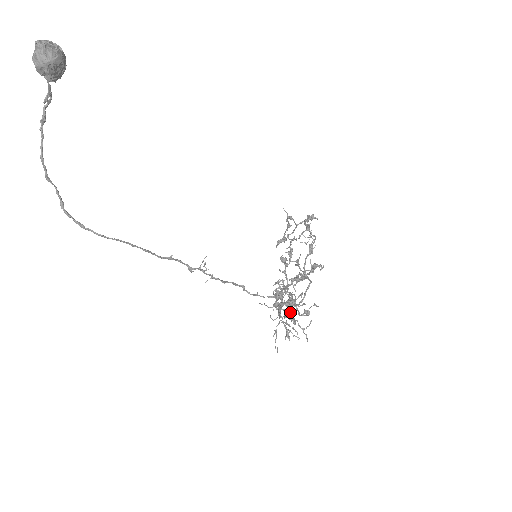
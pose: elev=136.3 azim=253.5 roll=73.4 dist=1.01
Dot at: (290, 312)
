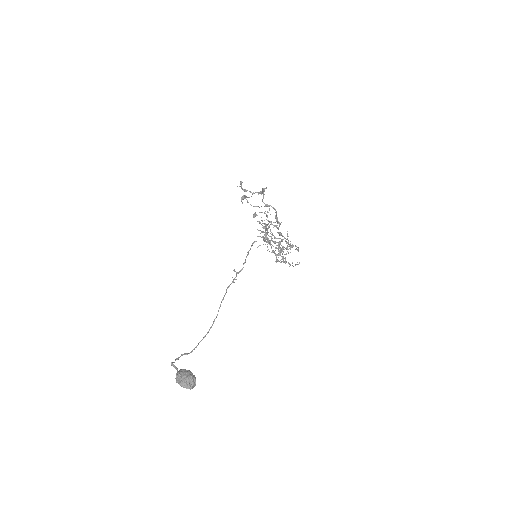
Dot at: occluded
